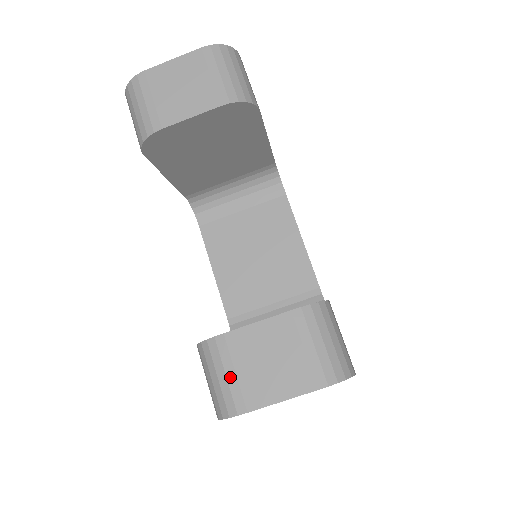
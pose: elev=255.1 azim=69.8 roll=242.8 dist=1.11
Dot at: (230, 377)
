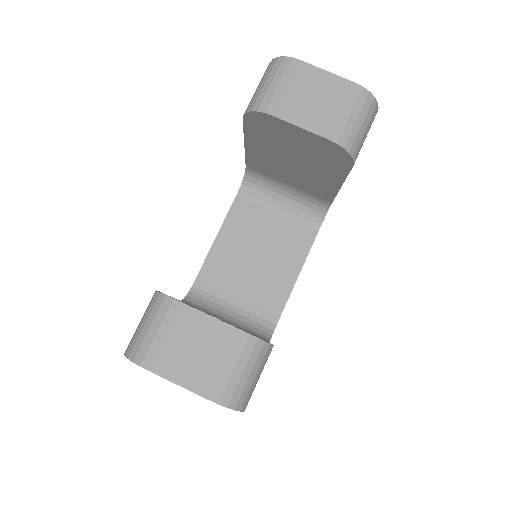
Dot at: (158, 336)
